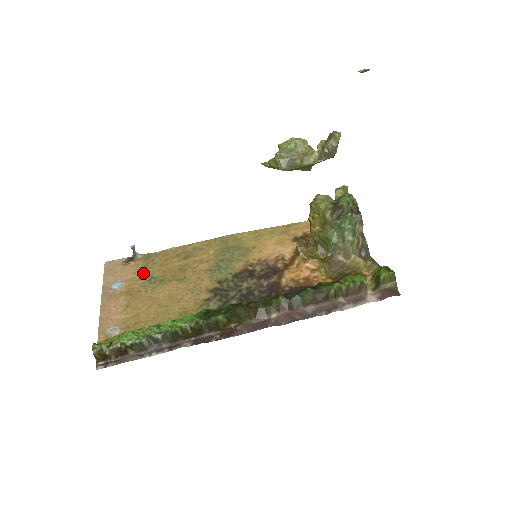
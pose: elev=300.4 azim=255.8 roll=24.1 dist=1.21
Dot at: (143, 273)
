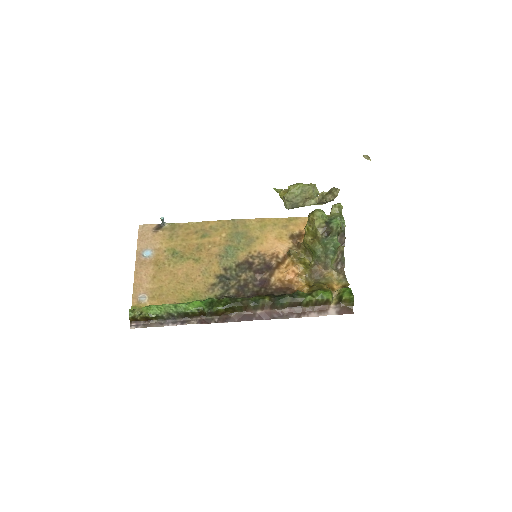
Dot at: (168, 245)
